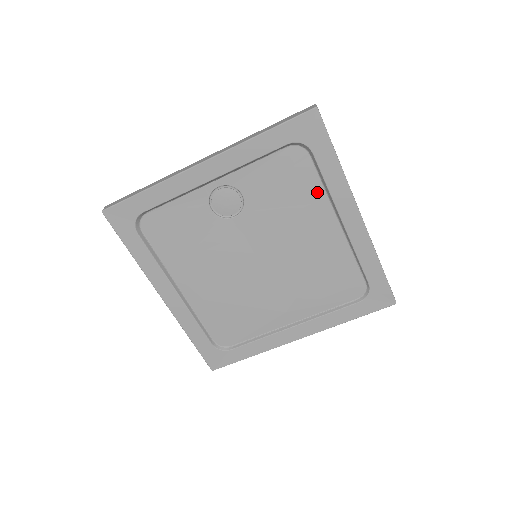
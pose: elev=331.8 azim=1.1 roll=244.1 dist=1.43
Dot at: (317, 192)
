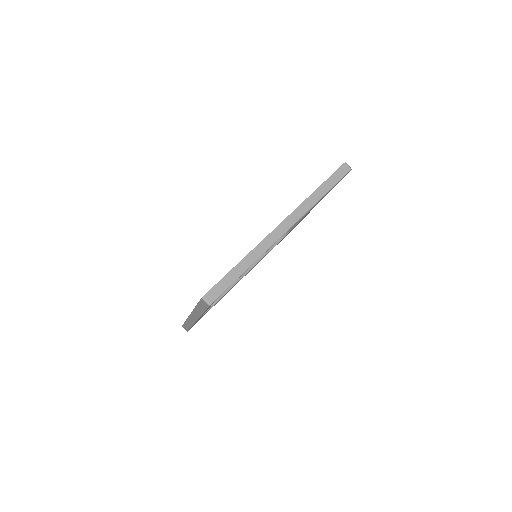
Dot at: occluded
